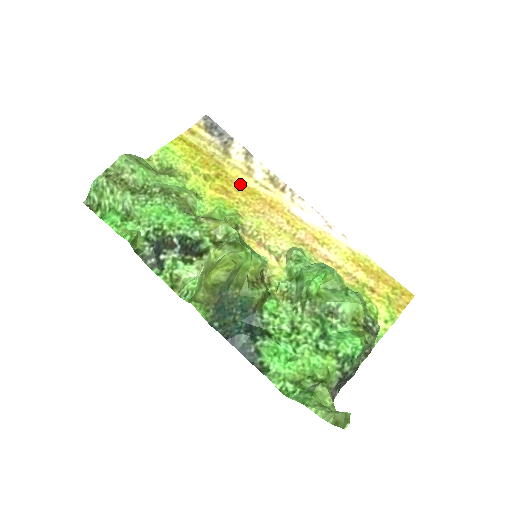
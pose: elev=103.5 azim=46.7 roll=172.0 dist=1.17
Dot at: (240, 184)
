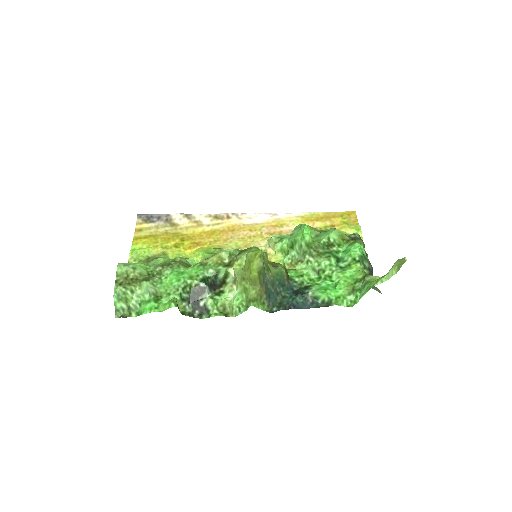
Dot at: (200, 234)
